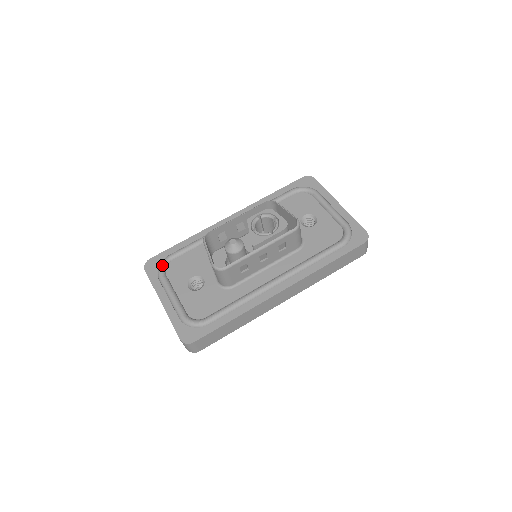
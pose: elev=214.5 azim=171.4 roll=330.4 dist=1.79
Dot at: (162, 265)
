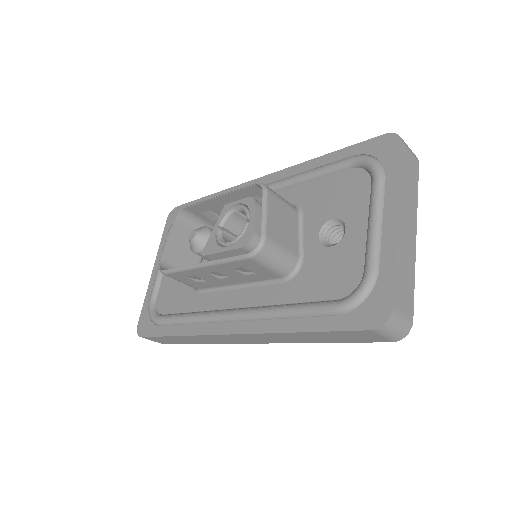
Dot at: occluded
